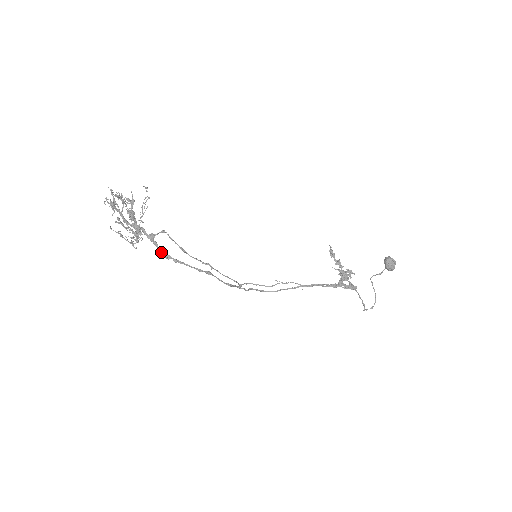
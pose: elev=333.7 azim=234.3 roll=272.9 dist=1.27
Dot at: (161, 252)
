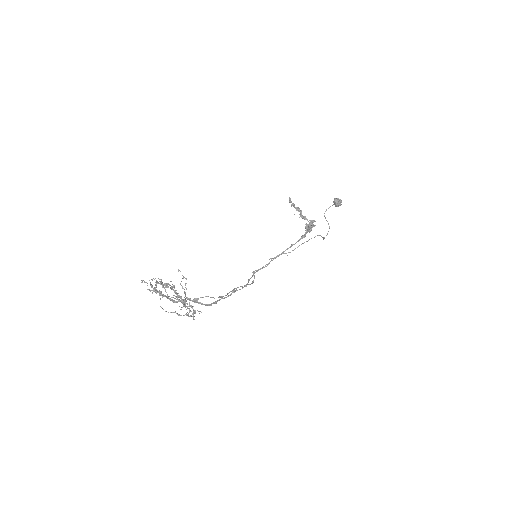
Dot at: (205, 305)
